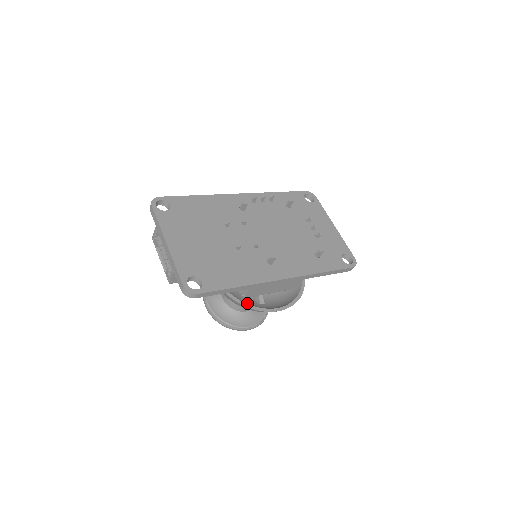
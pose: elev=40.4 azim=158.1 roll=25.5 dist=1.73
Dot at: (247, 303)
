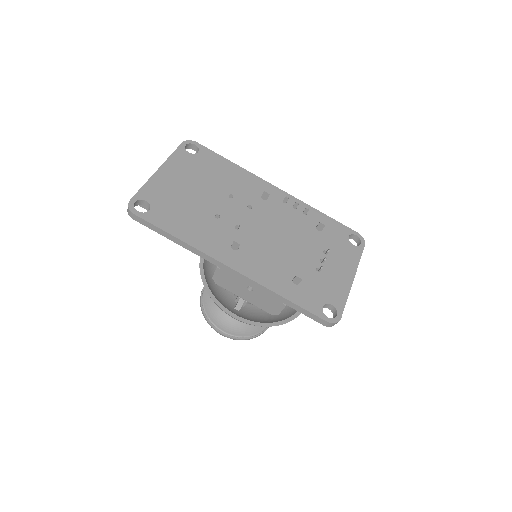
Dot at: (222, 297)
